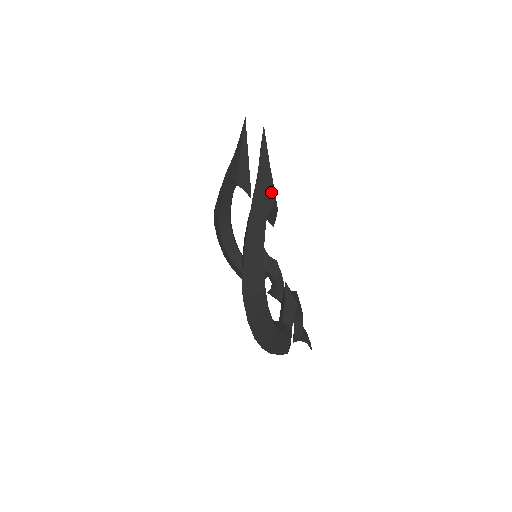
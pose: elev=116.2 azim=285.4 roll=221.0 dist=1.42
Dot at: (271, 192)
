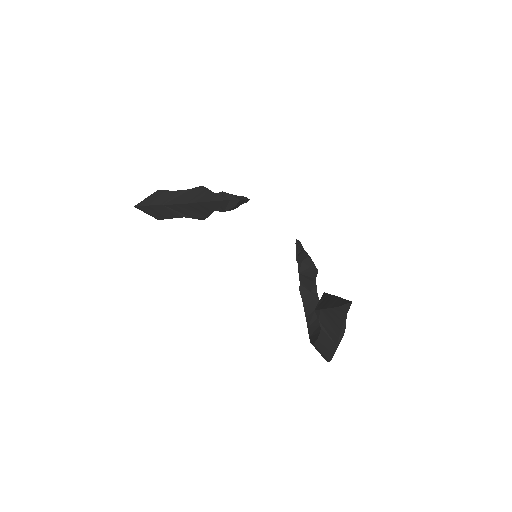
Dot at: occluded
